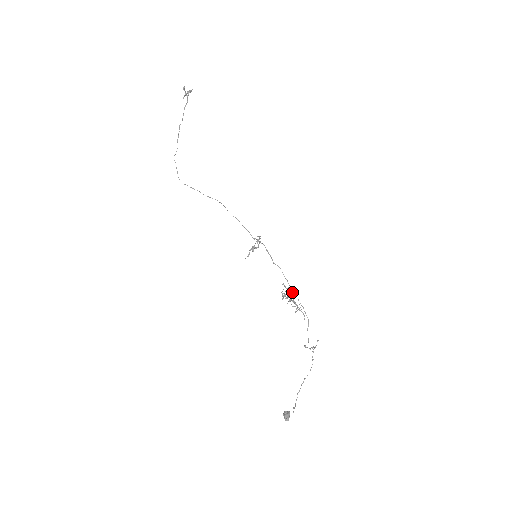
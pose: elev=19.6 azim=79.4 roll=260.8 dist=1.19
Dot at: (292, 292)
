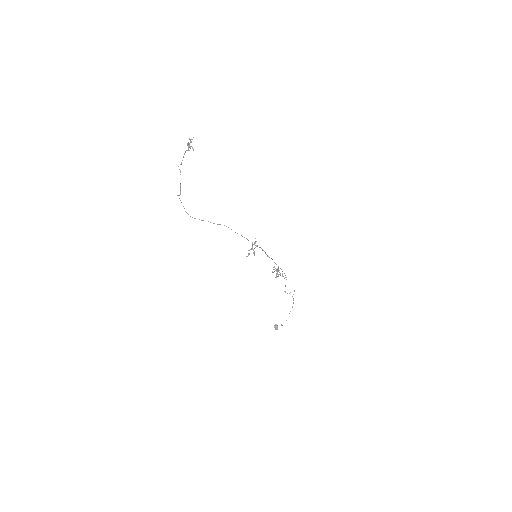
Dot at: occluded
